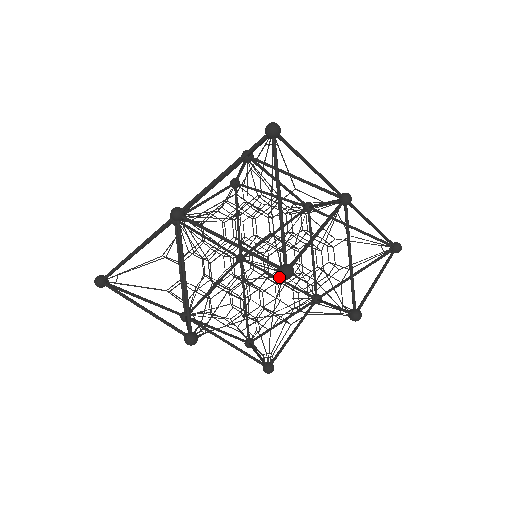
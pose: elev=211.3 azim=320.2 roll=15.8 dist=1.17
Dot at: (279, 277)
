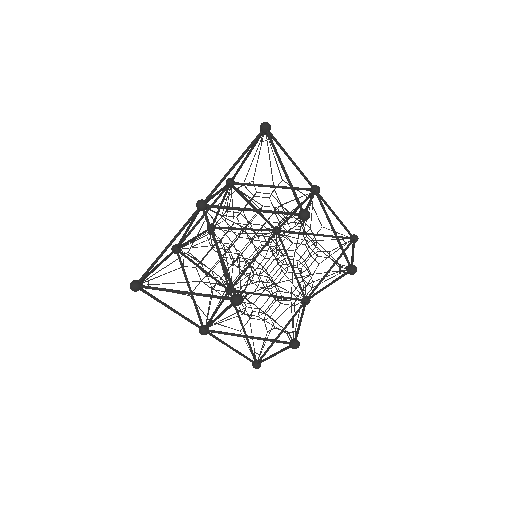
Dot at: (298, 226)
